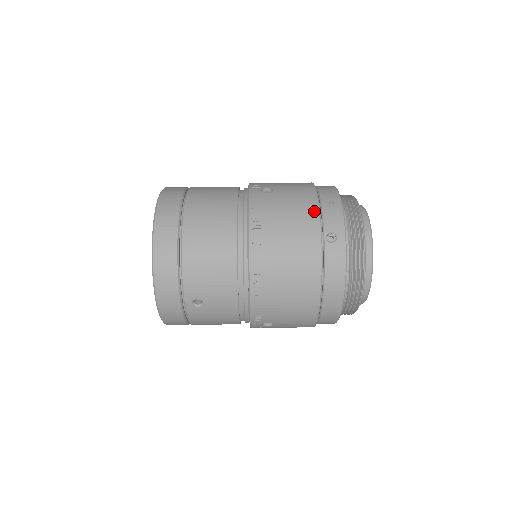
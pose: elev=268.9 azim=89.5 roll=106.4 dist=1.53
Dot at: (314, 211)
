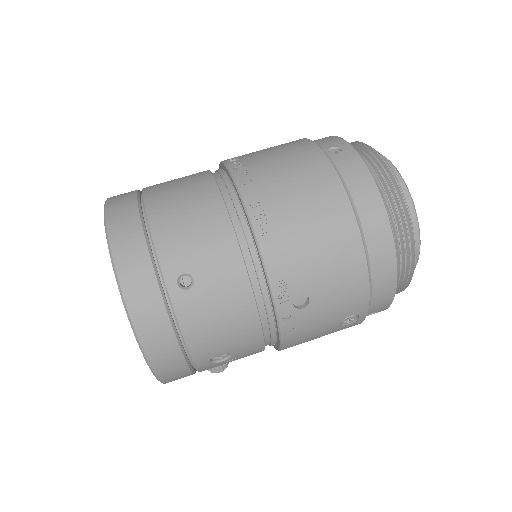
Dot at: (302, 140)
